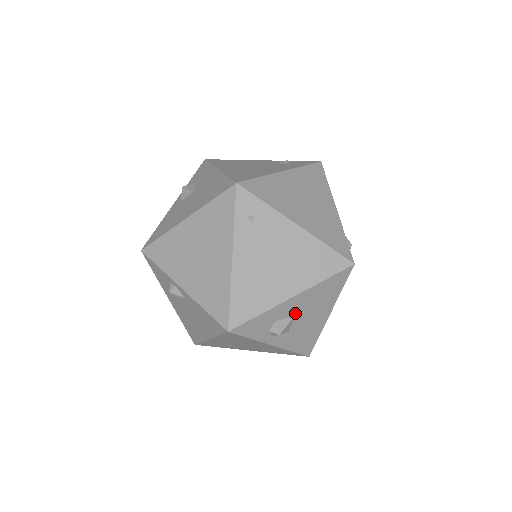
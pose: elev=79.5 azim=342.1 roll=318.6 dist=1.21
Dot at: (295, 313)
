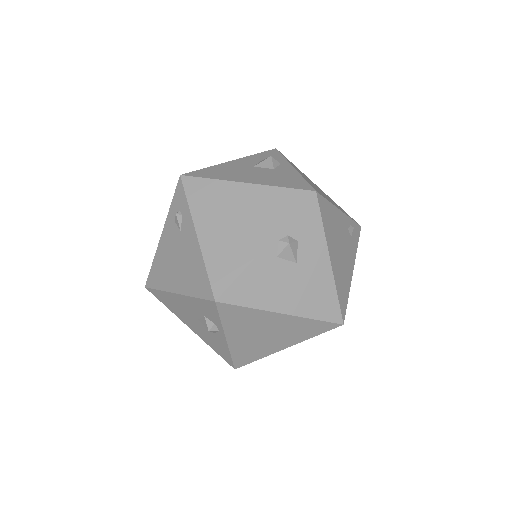
Dot at: occluded
